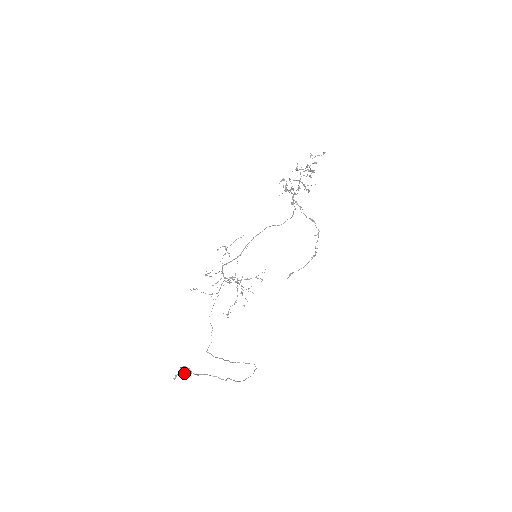
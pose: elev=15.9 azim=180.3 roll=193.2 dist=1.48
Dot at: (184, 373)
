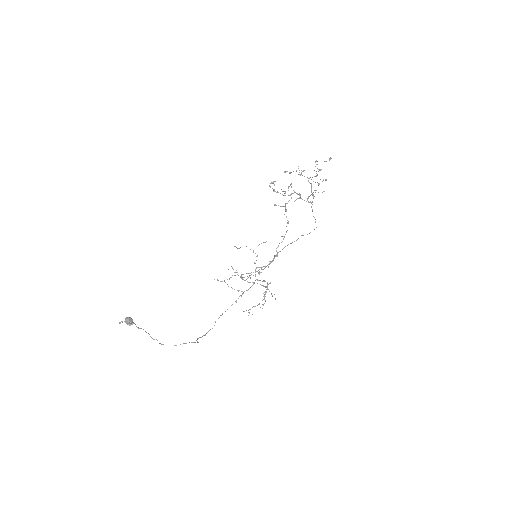
Dot at: (126, 321)
